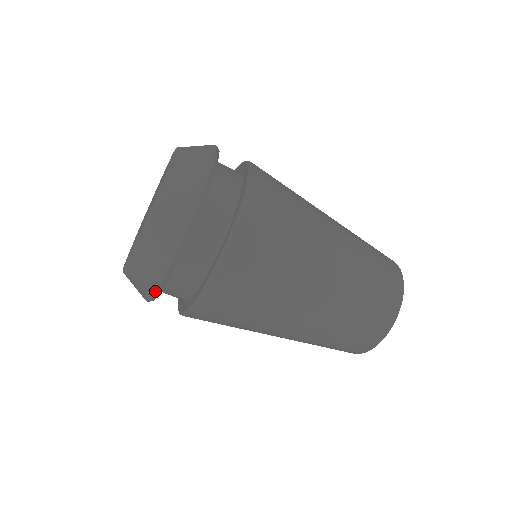
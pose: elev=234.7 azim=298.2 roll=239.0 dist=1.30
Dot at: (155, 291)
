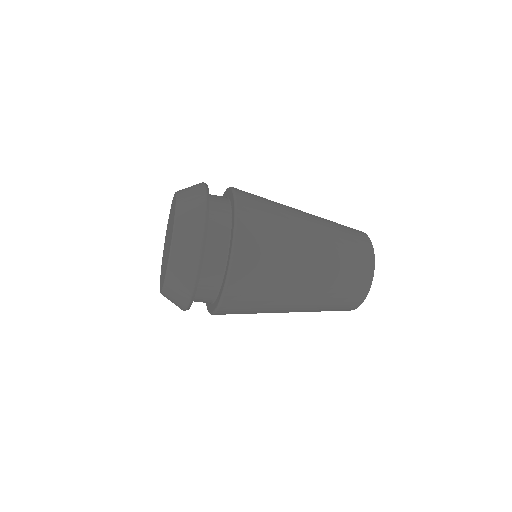
Dot at: (194, 284)
